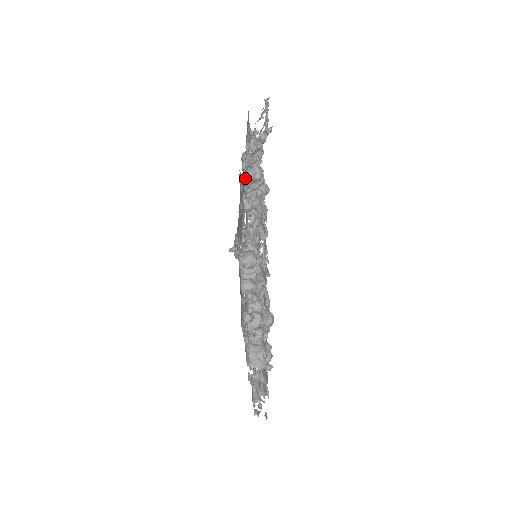
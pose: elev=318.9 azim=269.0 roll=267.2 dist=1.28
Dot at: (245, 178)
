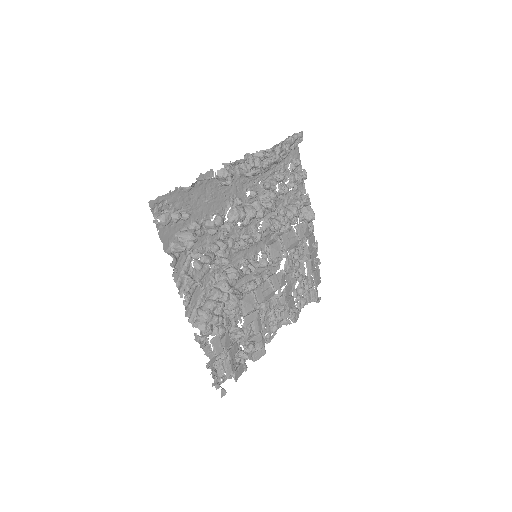
Dot at: (258, 190)
